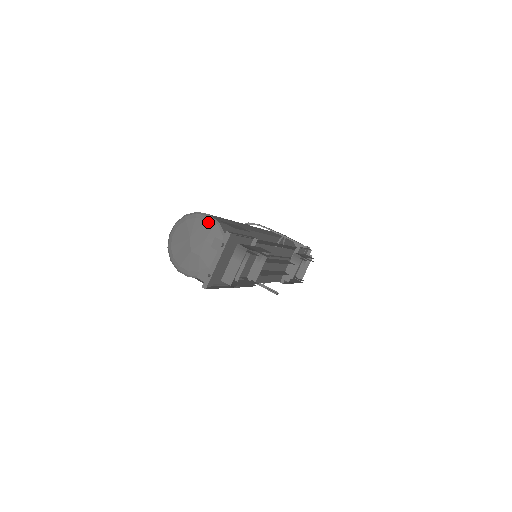
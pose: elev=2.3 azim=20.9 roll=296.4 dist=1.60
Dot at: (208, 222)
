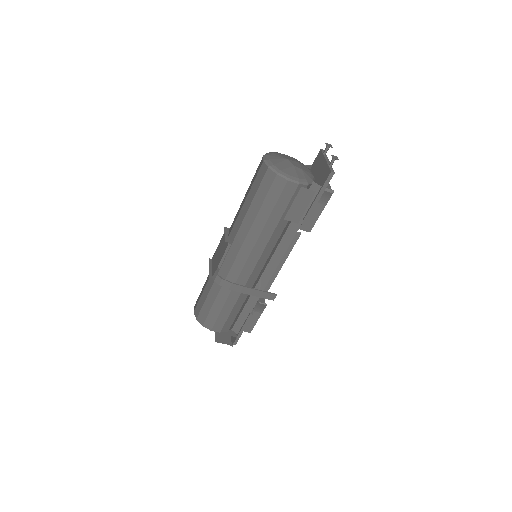
Dot at: occluded
